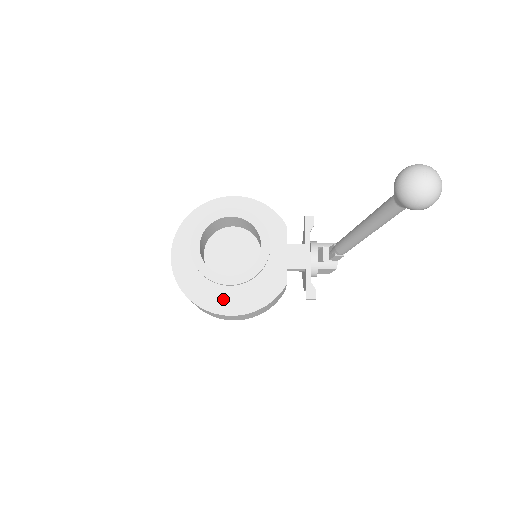
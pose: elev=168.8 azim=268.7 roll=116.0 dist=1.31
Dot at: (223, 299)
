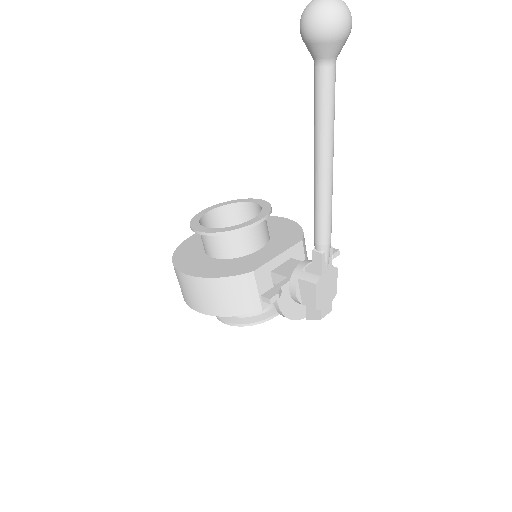
Dot at: (193, 263)
